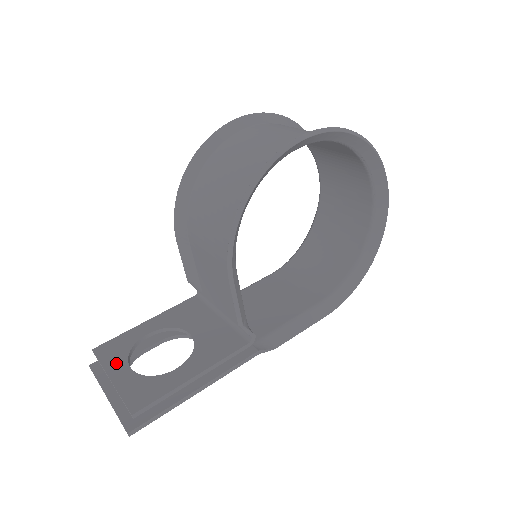
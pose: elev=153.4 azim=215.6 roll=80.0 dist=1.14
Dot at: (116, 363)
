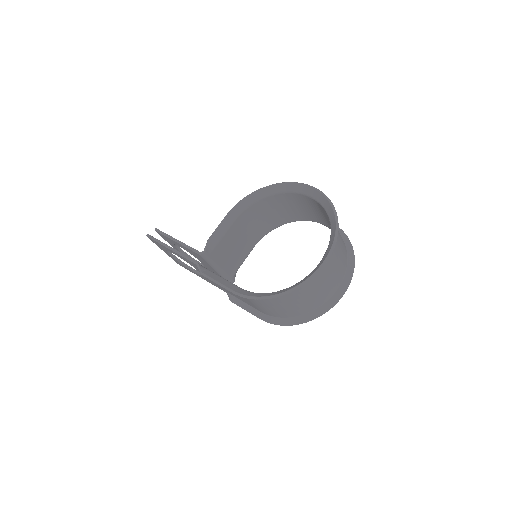
Dot at: occluded
